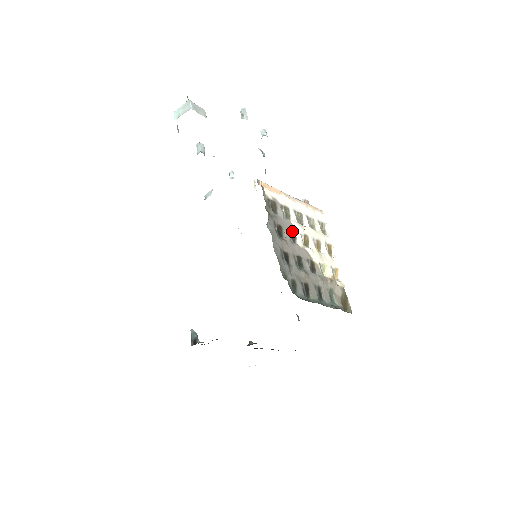
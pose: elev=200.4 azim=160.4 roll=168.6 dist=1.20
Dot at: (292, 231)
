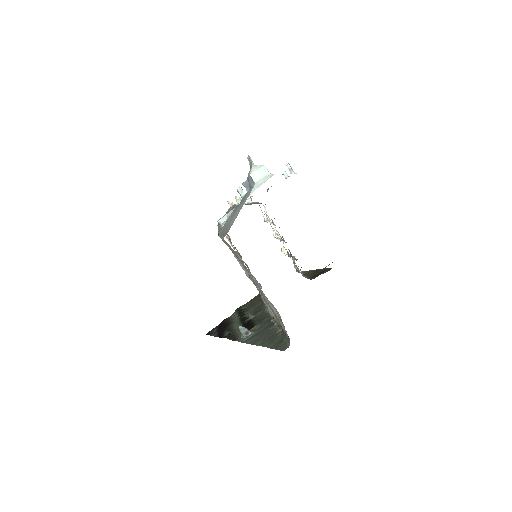
Dot at: occluded
